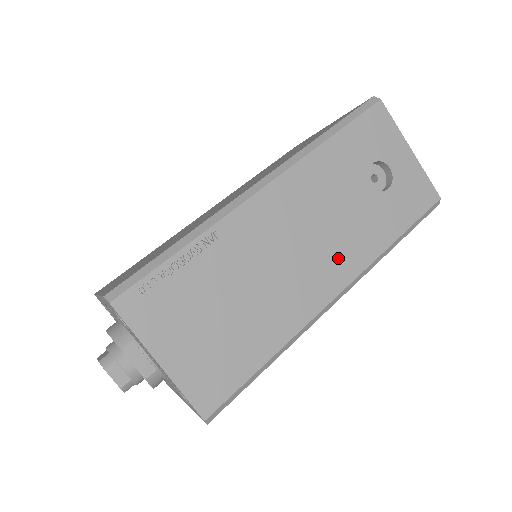
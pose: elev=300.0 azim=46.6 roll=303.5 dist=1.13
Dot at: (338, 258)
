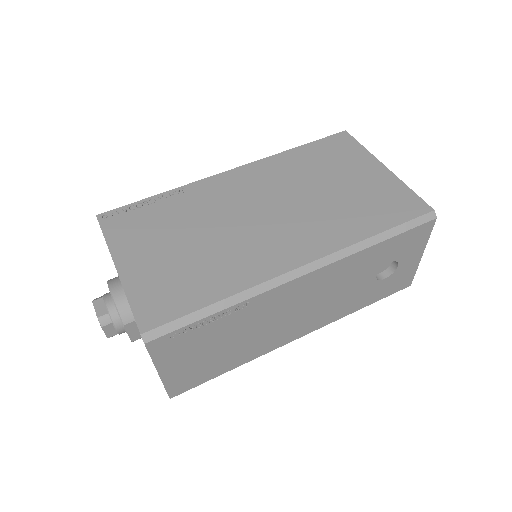
Dot at: (317, 318)
